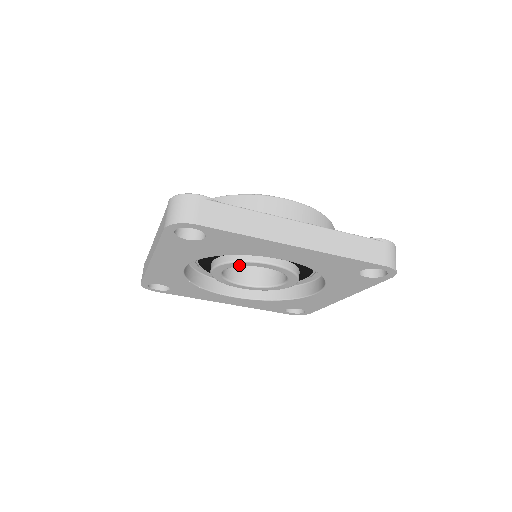
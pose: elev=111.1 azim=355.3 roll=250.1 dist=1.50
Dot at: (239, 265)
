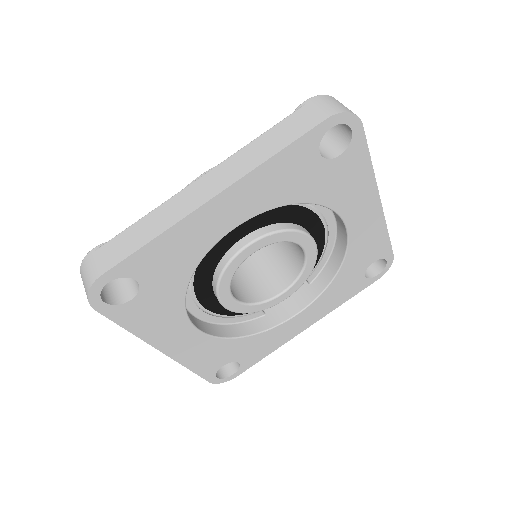
Dot at: (229, 277)
